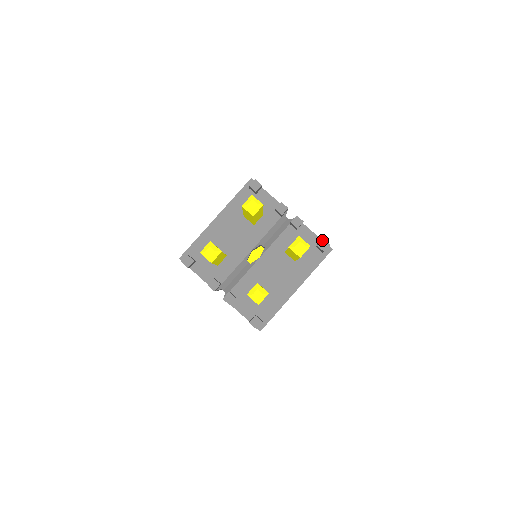
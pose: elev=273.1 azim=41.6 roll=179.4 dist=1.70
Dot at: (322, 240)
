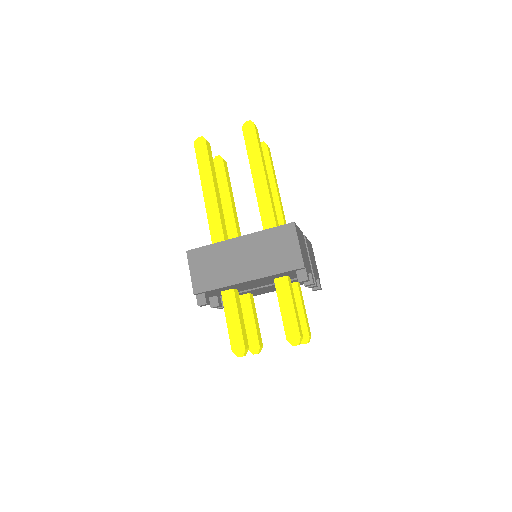
Dot at: (319, 289)
